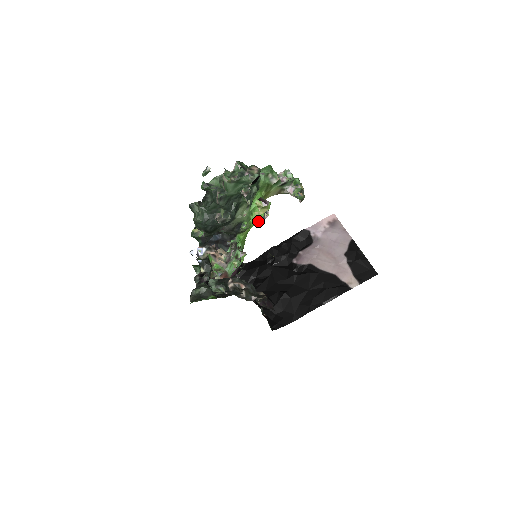
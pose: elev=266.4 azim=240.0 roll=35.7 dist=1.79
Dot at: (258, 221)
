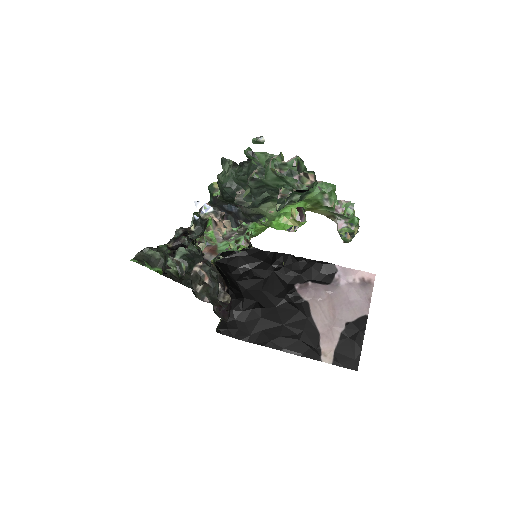
Dot at: (281, 228)
